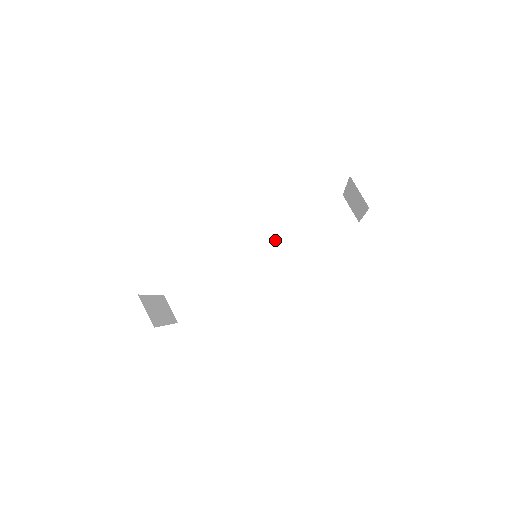
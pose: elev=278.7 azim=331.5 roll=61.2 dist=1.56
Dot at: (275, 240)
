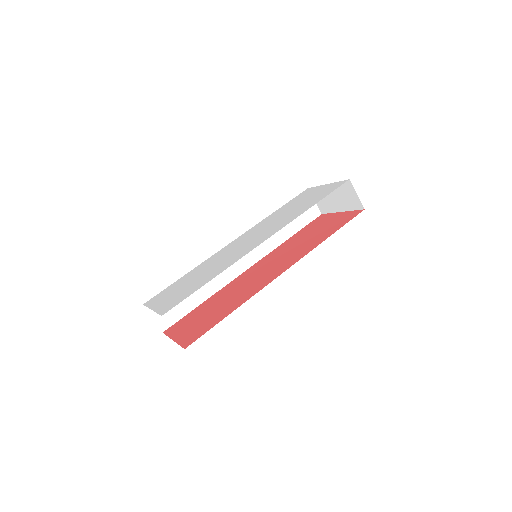
Dot at: occluded
